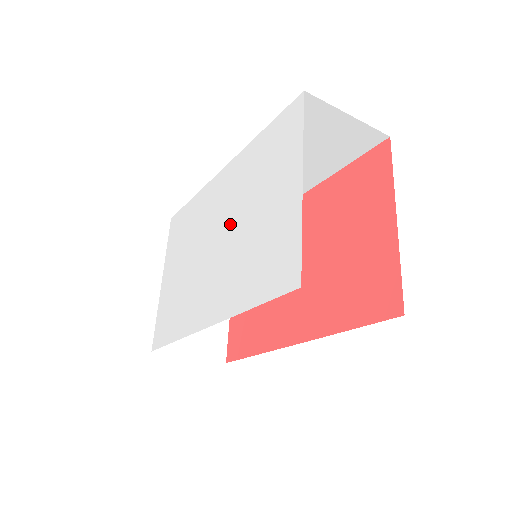
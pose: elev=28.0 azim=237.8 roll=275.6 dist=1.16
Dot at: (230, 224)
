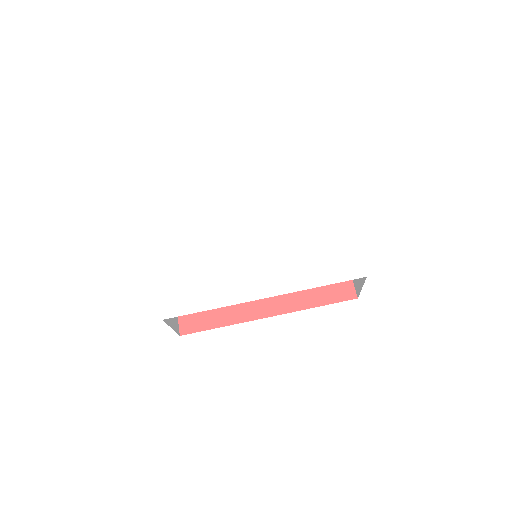
Dot at: (274, 233)
